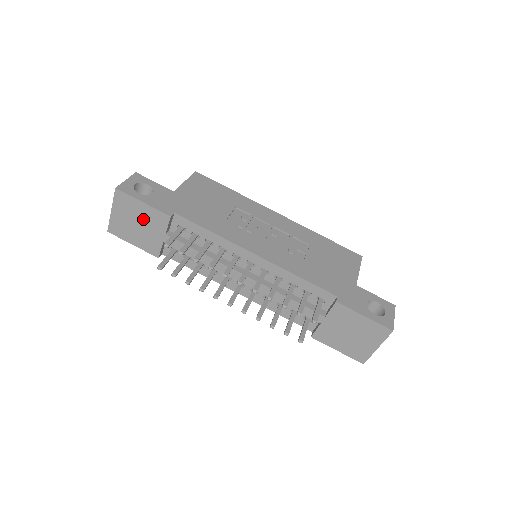
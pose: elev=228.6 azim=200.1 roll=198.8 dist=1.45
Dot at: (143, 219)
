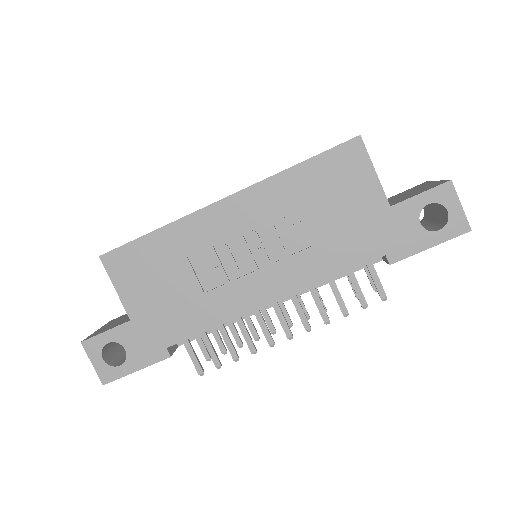
Dot at: occluded
